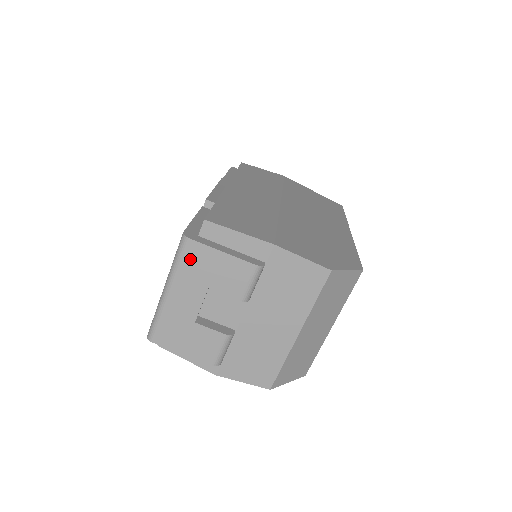
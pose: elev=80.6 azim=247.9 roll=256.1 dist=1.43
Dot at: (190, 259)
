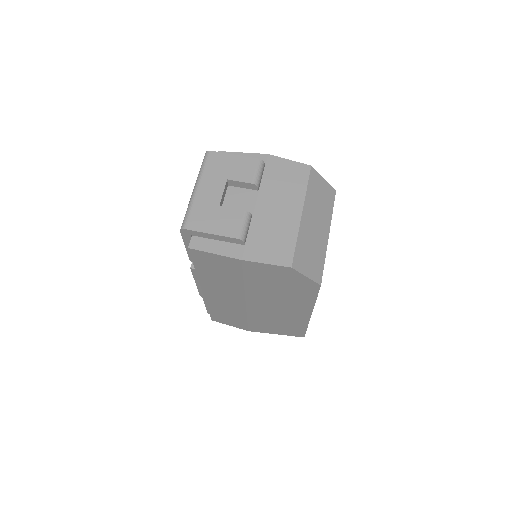
Dot at: (212, 163)
